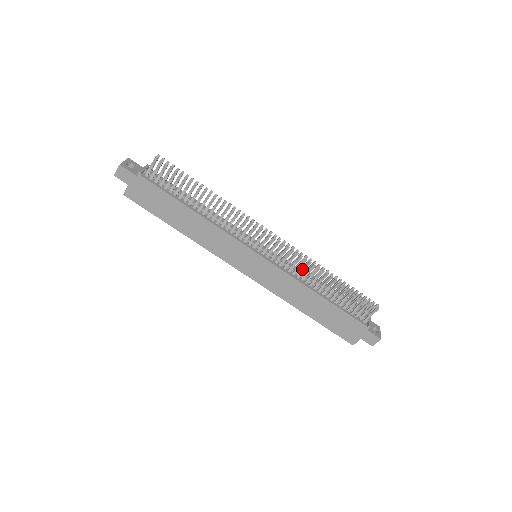
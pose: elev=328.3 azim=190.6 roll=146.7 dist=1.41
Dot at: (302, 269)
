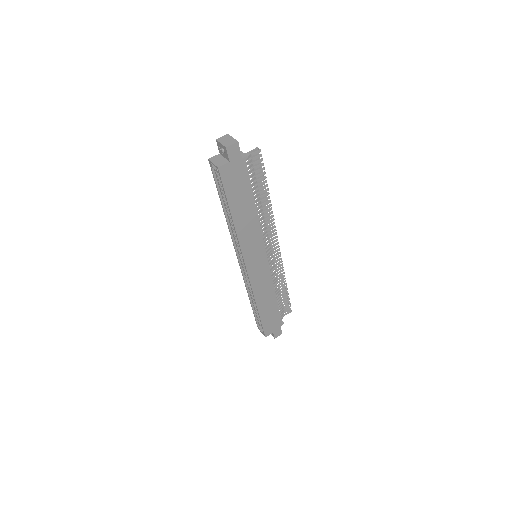
Dot at: (276, 274)
